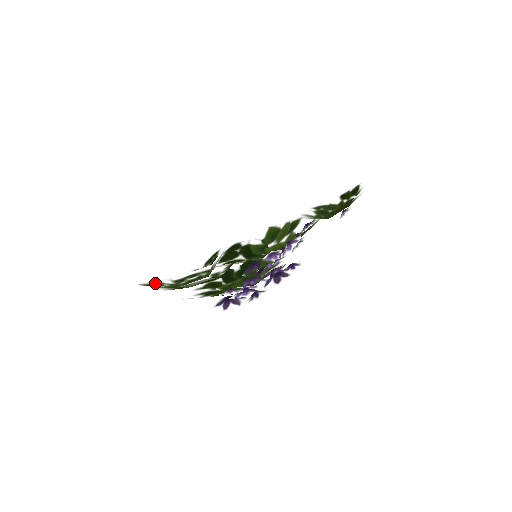
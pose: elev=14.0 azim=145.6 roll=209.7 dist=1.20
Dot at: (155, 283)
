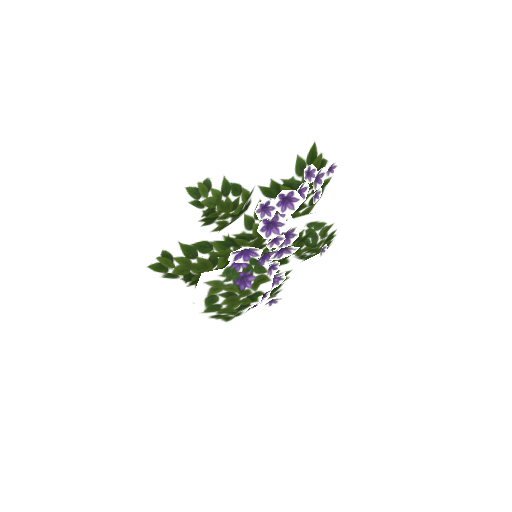
Dot at: (203, 186)
